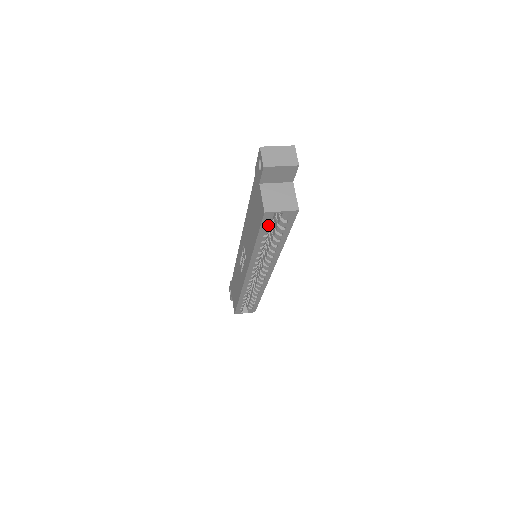
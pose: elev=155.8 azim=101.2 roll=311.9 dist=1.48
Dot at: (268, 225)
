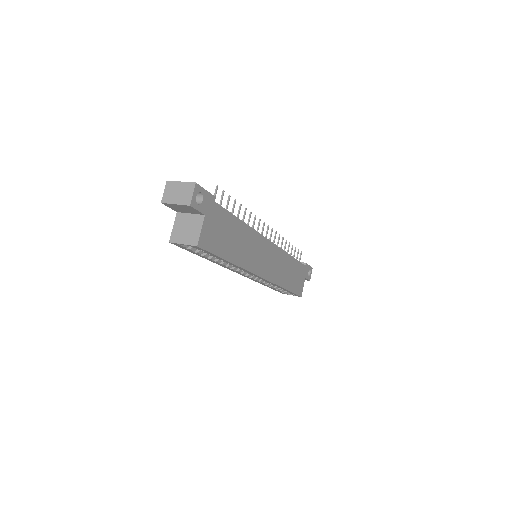
Dot at: (190, 249)
